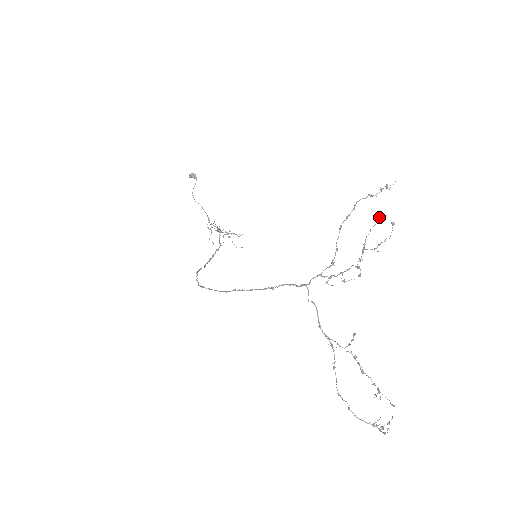
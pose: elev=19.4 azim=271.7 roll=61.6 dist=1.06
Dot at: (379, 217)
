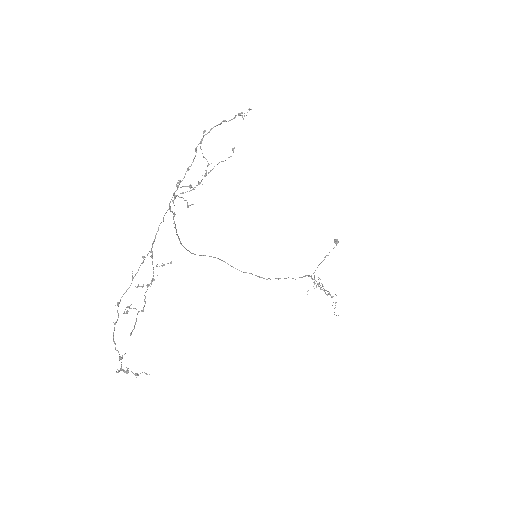
Dot at: (234, 148)
